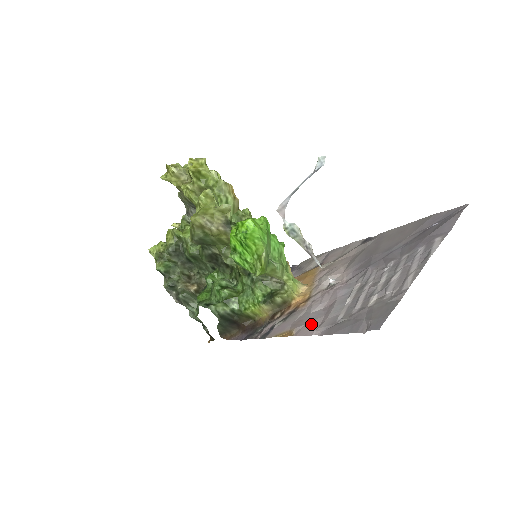
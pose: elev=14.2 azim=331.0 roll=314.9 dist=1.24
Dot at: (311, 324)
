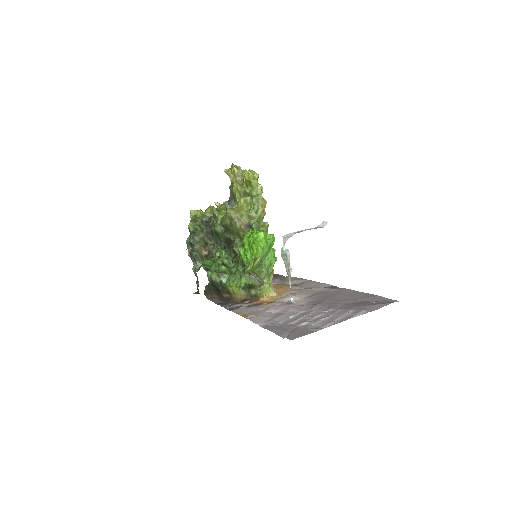
Dot at: (261, 318)
